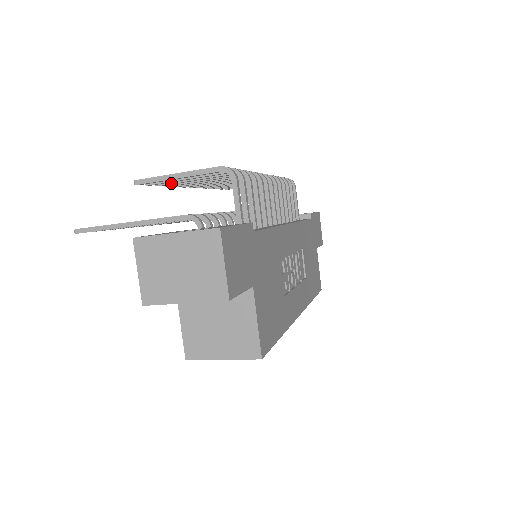
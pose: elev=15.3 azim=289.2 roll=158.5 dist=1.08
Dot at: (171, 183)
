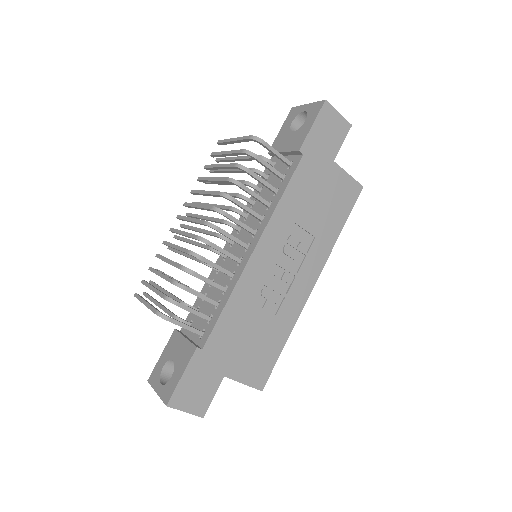
Dot at: occluded
